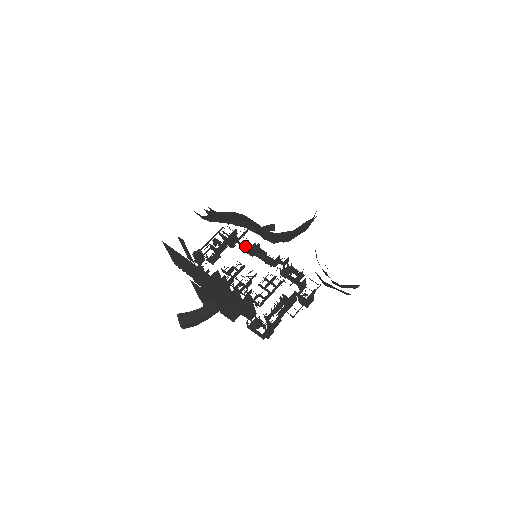
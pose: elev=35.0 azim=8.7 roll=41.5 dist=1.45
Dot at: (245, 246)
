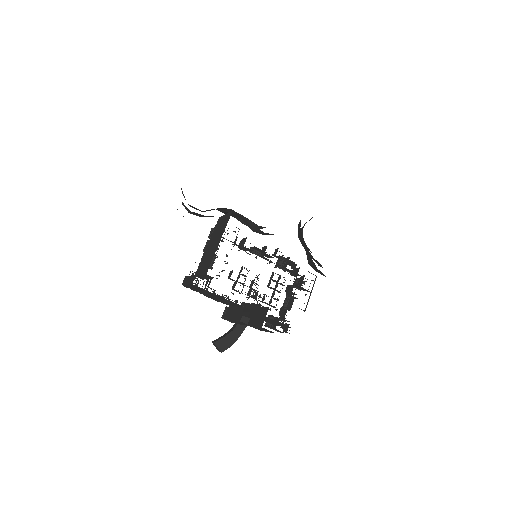
Dot at: (243, 247)
